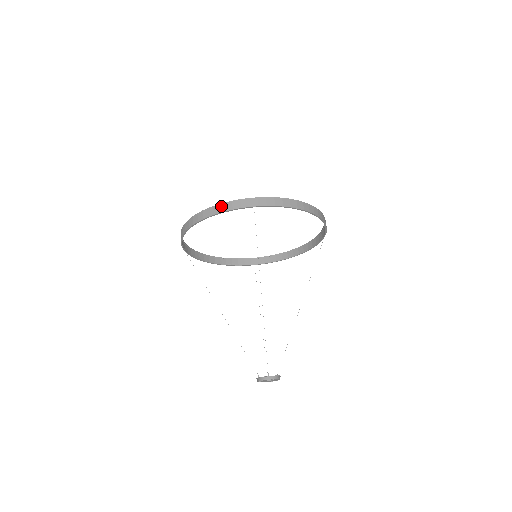
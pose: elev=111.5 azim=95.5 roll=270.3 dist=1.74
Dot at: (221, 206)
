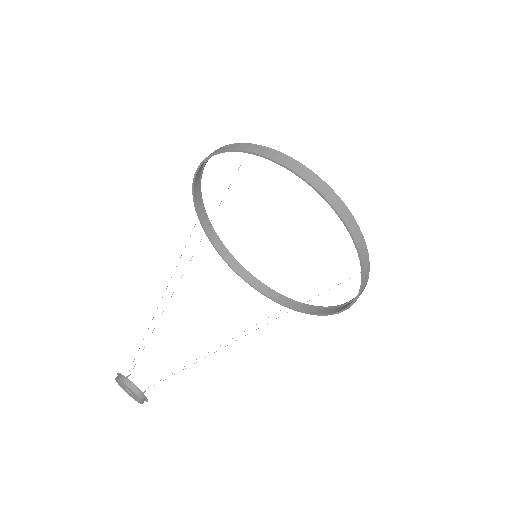
Dot at: (222, 147)
